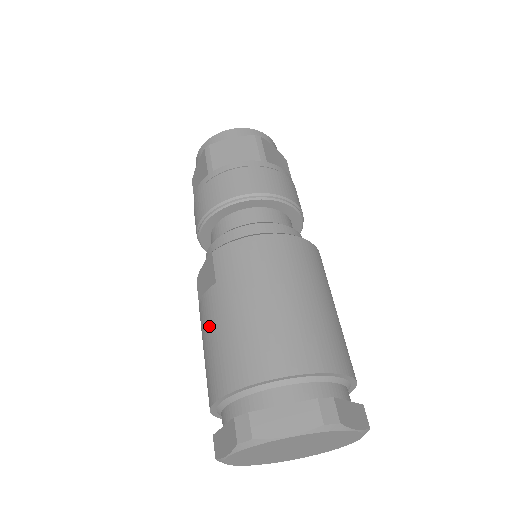
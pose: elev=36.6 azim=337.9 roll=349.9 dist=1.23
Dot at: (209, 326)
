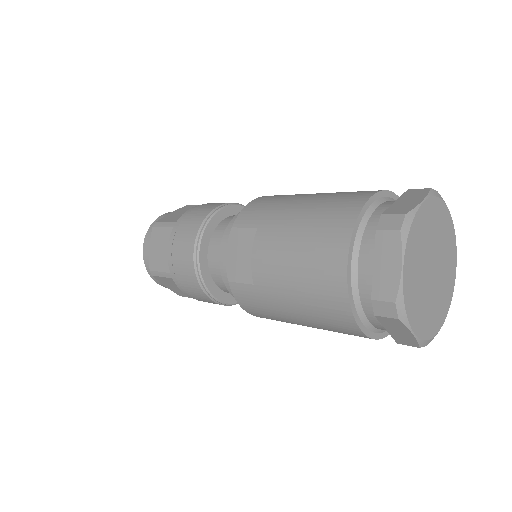
Dot at: (282, 247)
